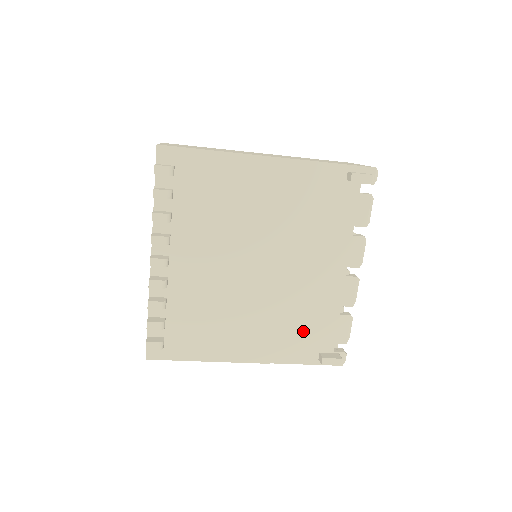
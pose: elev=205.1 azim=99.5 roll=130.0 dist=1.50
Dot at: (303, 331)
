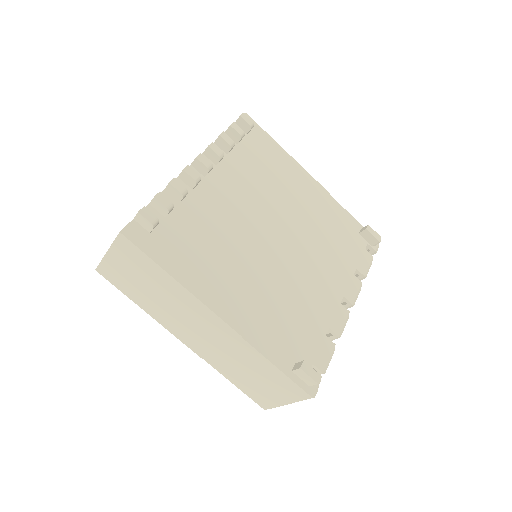
Dot at: (288, 327)
